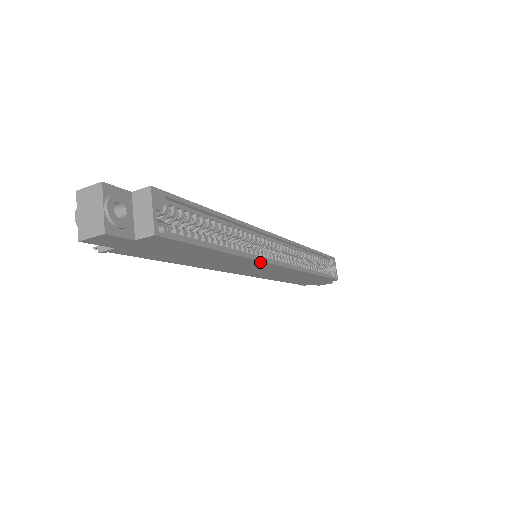
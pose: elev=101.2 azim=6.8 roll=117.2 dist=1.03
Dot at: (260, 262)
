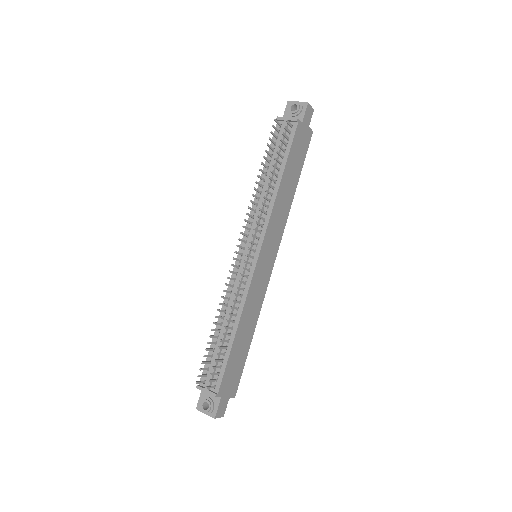
Dot at: (282, 233)
